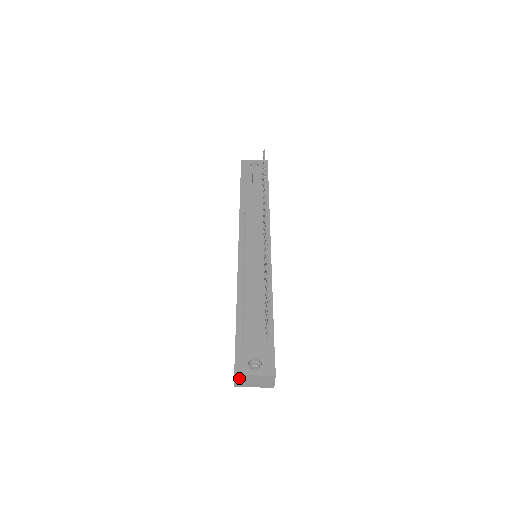
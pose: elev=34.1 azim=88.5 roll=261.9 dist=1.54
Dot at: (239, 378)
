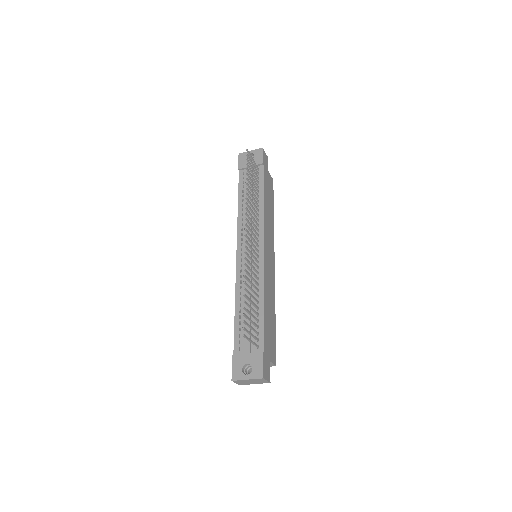
Dot at: (237, 381)
